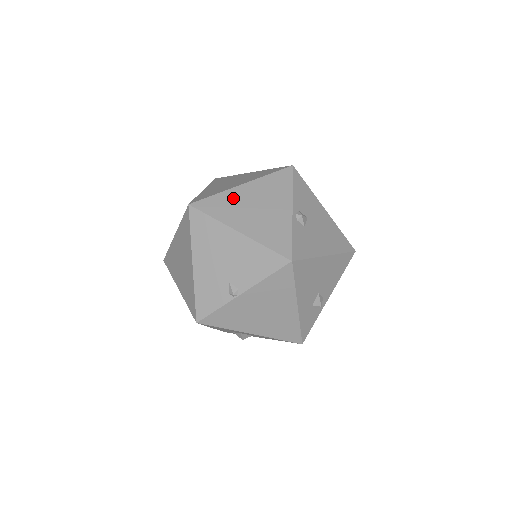
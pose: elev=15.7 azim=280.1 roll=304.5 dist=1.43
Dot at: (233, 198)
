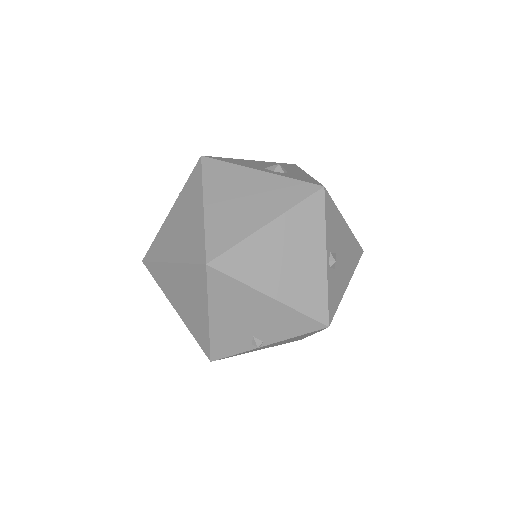
Dot at: (259, 248)
